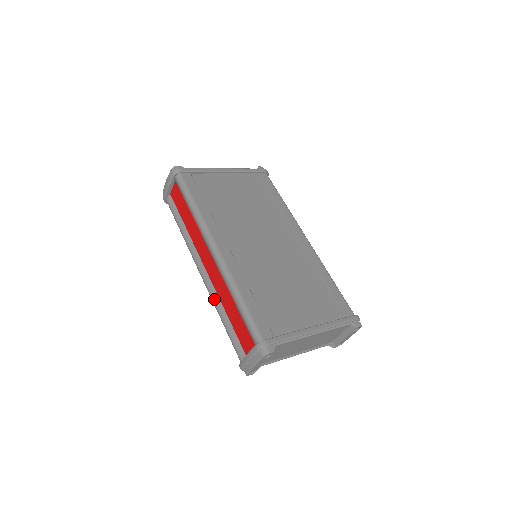
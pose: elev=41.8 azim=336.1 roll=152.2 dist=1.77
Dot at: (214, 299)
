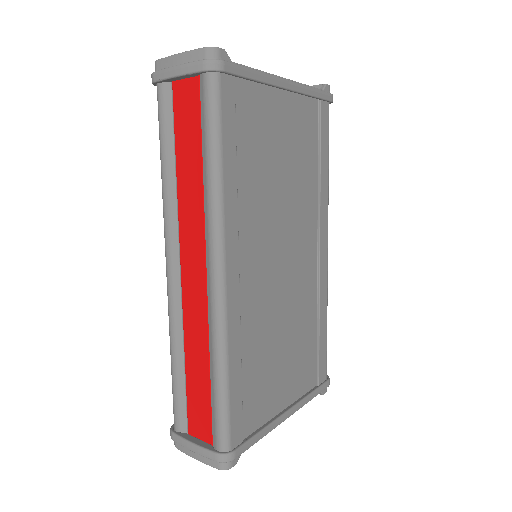
Dot at: (174, 325)
